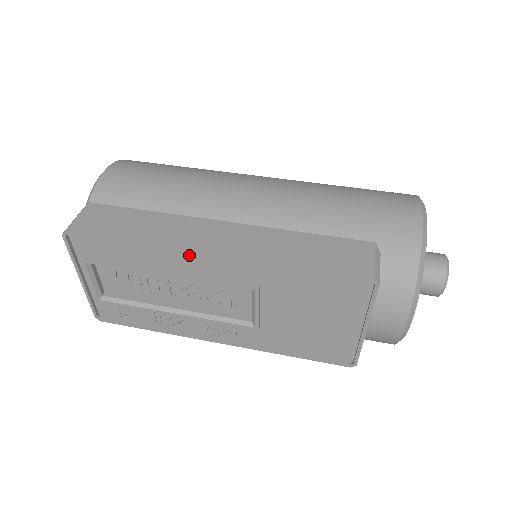
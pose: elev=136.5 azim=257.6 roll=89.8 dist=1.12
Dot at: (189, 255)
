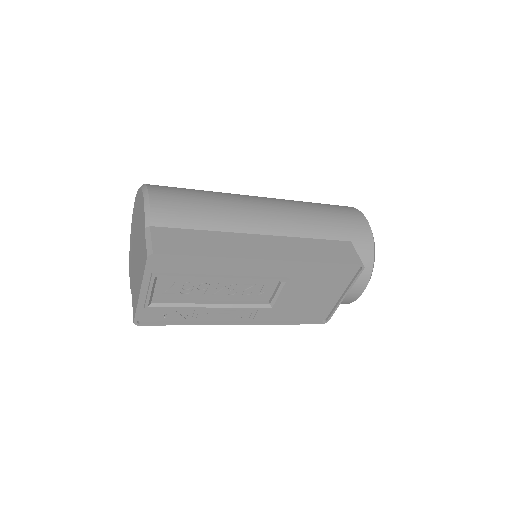
Dot at: (248, 262)
